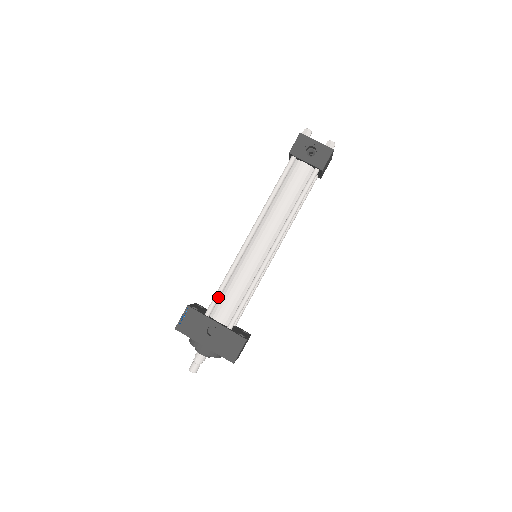
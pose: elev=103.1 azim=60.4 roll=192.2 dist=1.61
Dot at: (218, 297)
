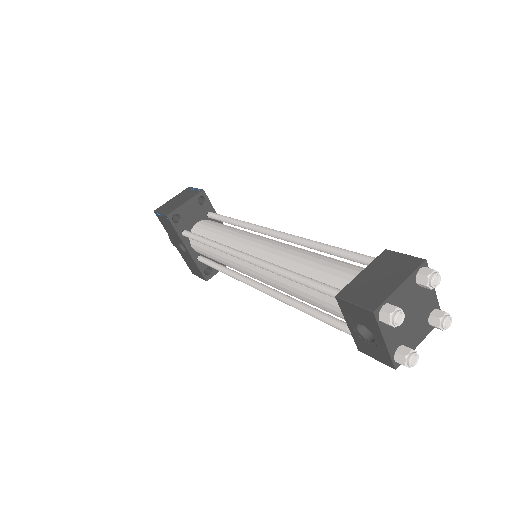
Dot at: occluded
